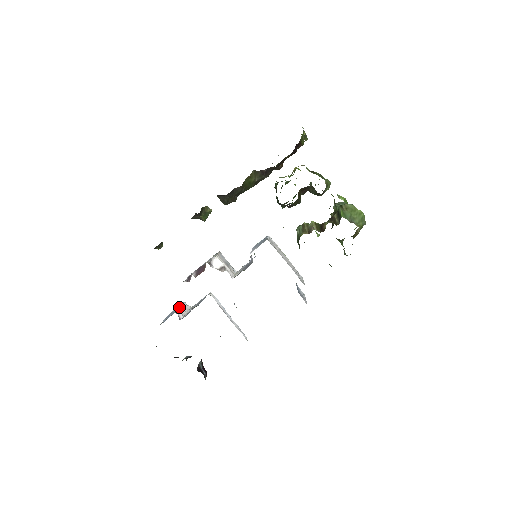
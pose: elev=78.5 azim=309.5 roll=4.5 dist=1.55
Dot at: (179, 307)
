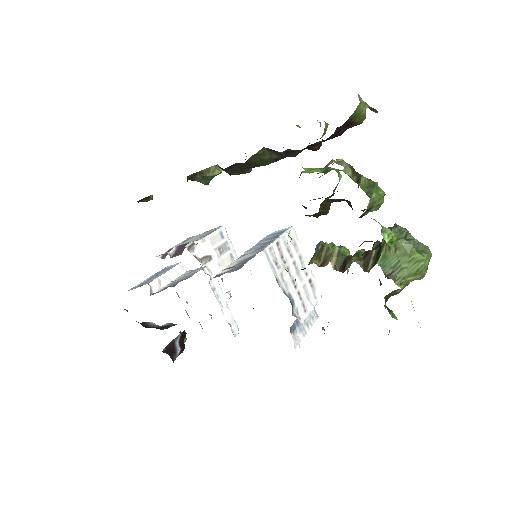
Dot at: (165, 272)
